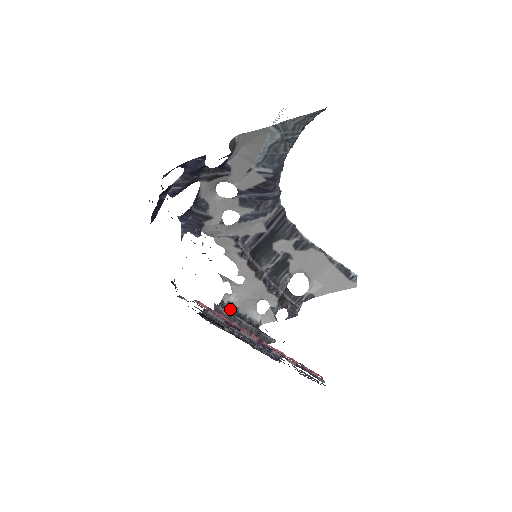
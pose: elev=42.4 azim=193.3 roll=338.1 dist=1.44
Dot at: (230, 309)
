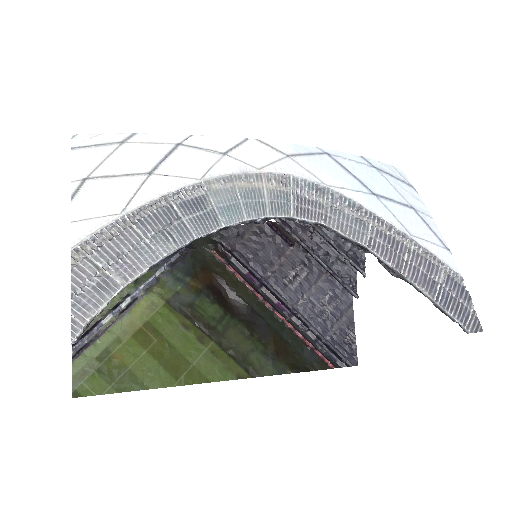
Dot at: occluded
